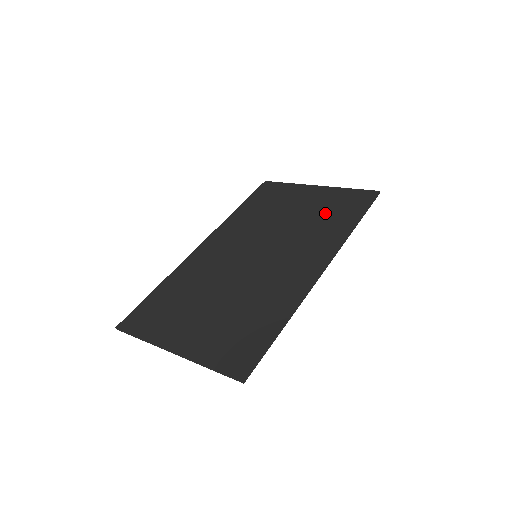
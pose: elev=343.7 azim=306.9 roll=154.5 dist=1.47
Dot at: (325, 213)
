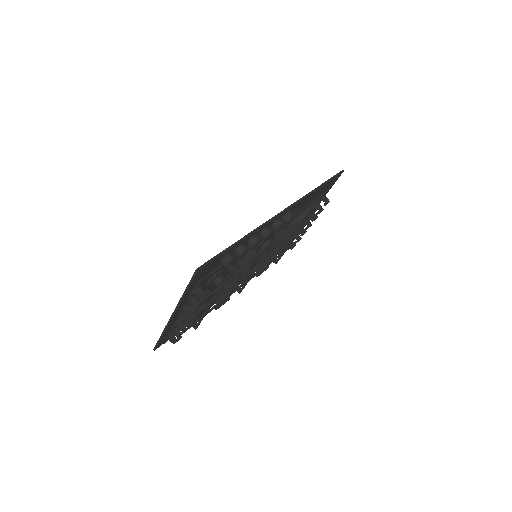
Dot at: occluded
